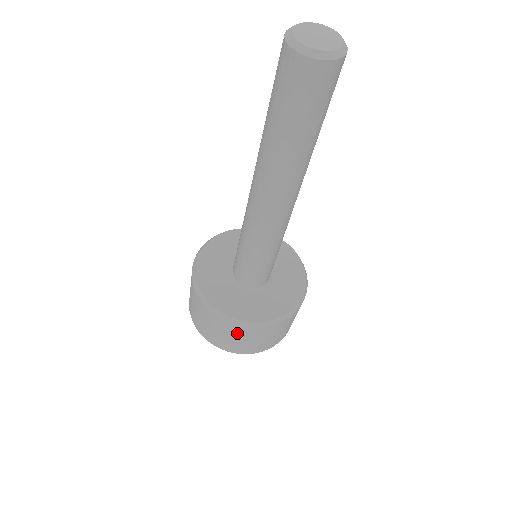
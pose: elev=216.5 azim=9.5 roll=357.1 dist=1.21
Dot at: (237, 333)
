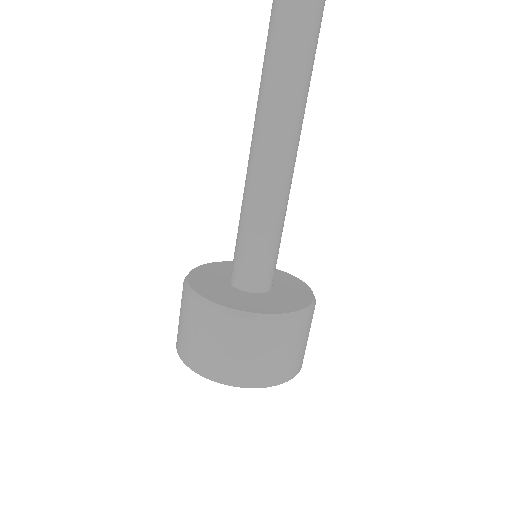
Dot at: (209, 328)
